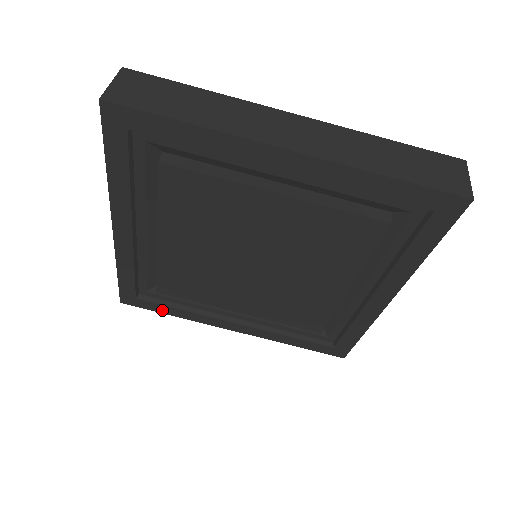
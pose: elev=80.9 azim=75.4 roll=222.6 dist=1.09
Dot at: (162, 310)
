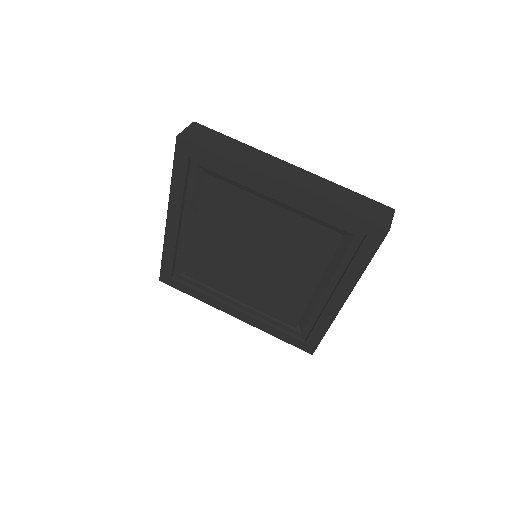
Dot at: (187, 291)
